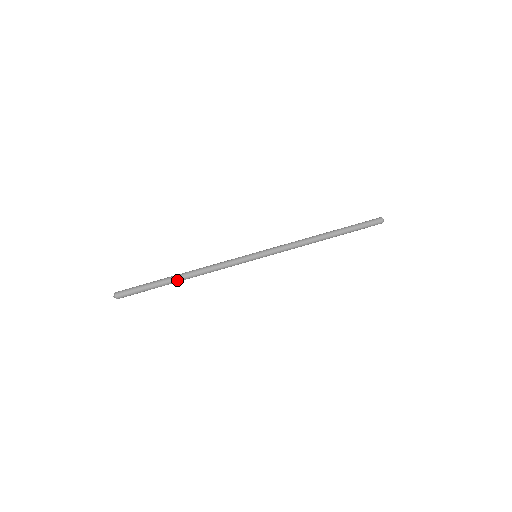
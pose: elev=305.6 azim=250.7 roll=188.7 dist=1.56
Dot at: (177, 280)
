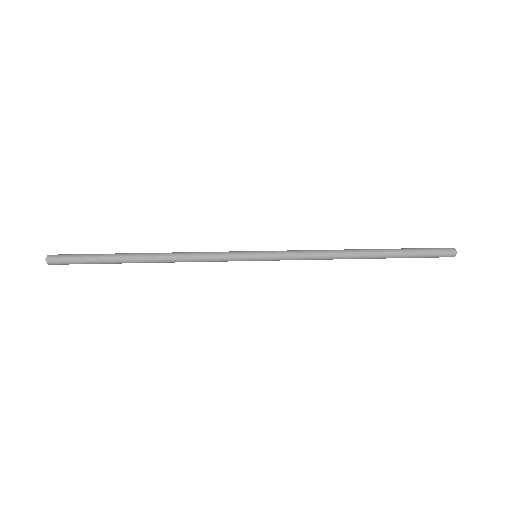
Dot at: (136, 257)
